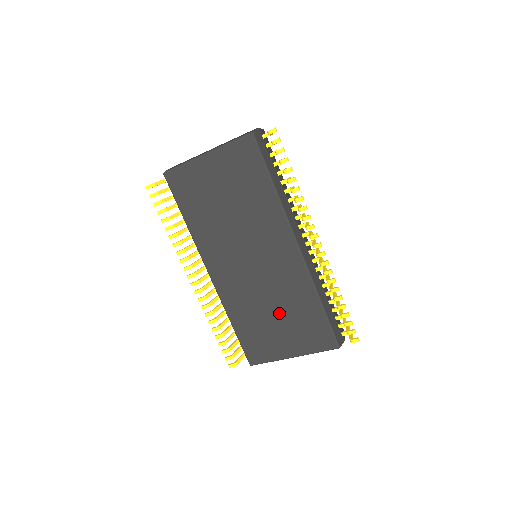
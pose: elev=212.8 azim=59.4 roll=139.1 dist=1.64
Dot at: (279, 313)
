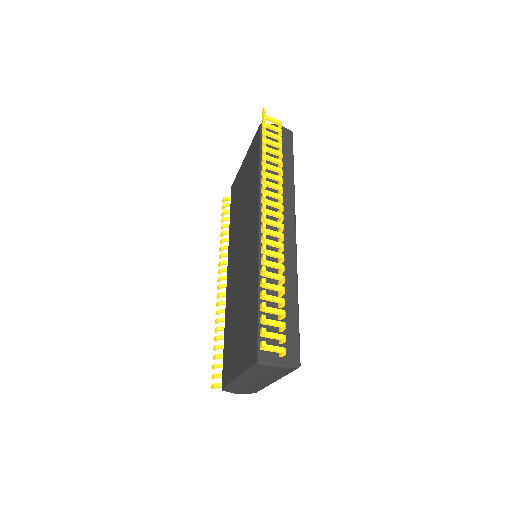
Dot at: (241, 314)
